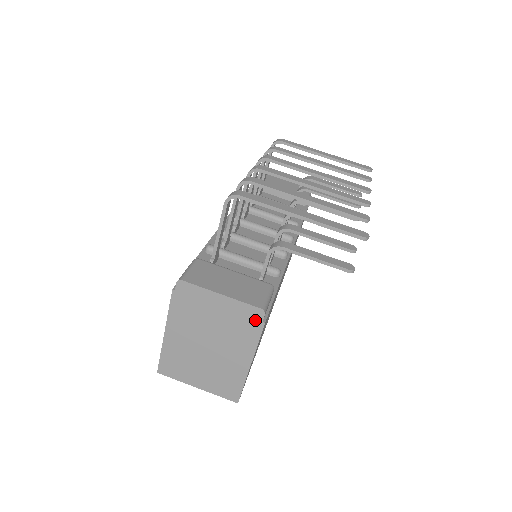
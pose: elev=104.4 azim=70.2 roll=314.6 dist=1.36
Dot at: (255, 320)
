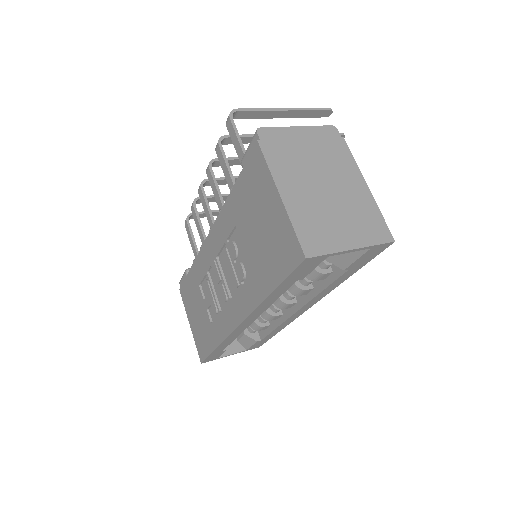
Dot at: (335, 138)
